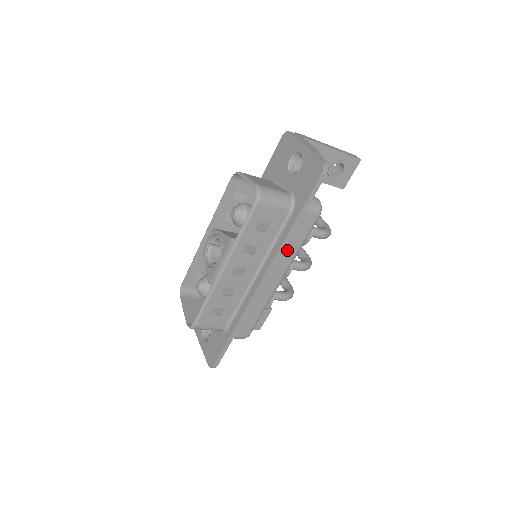
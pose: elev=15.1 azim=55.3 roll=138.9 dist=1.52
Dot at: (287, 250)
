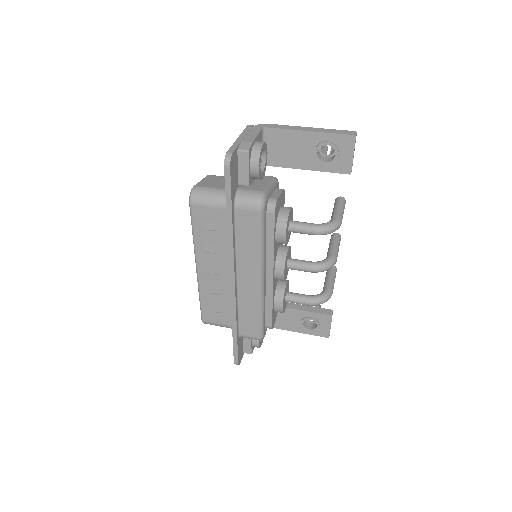
Dot at: (245, 249)
